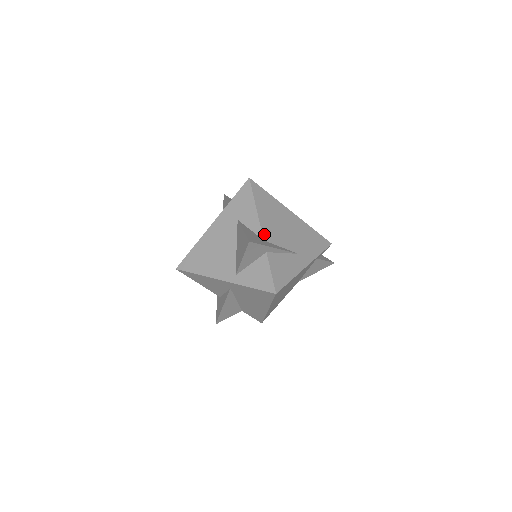
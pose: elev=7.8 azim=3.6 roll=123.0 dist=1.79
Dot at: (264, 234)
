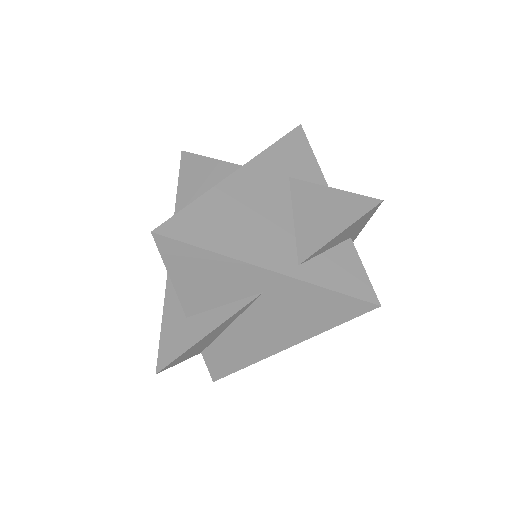
Dot at: occluded
